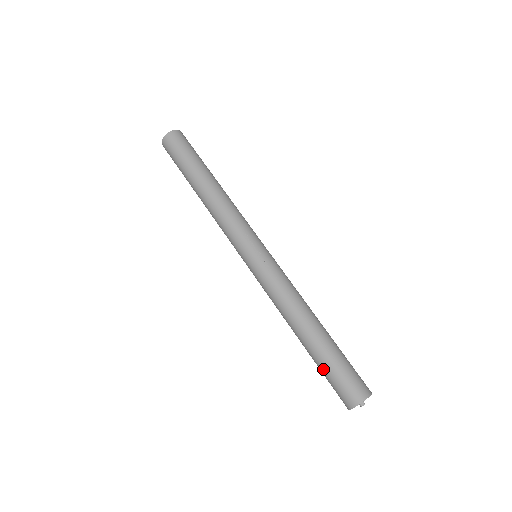
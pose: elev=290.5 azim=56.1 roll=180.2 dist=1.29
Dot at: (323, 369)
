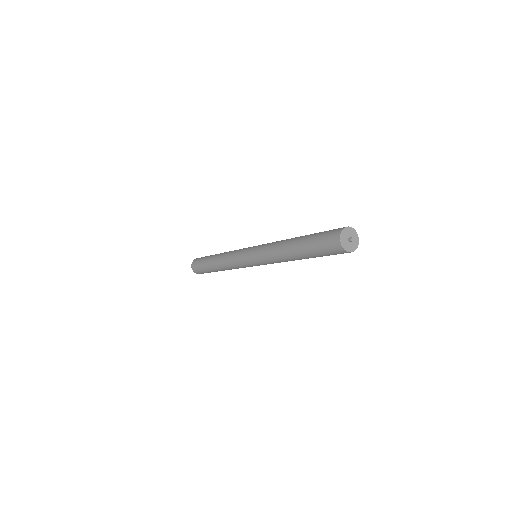
Dot at: (313, 250)
